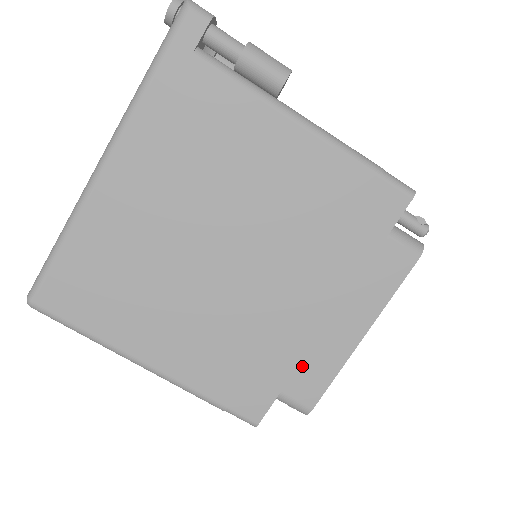
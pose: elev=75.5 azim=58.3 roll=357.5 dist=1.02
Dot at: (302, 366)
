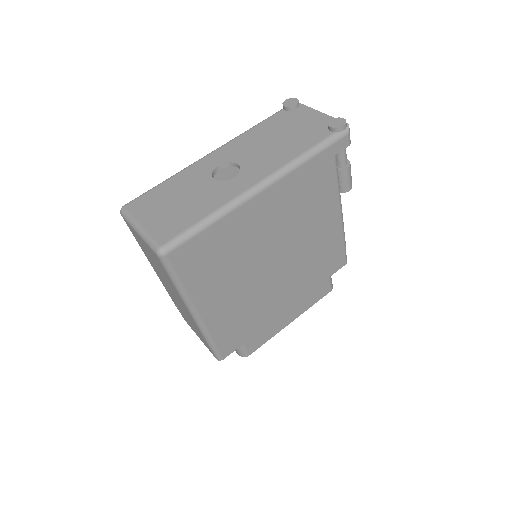
Dot at: (261, 331)
